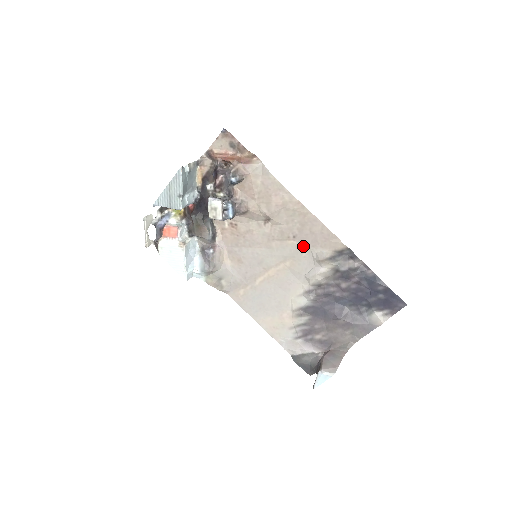
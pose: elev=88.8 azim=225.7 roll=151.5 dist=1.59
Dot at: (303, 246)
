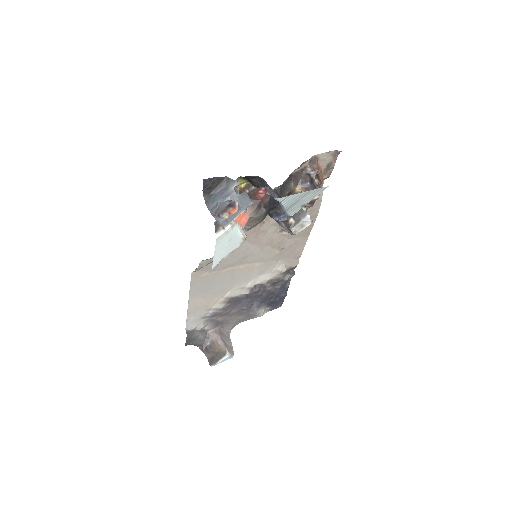
Dot at: (279, 256)
